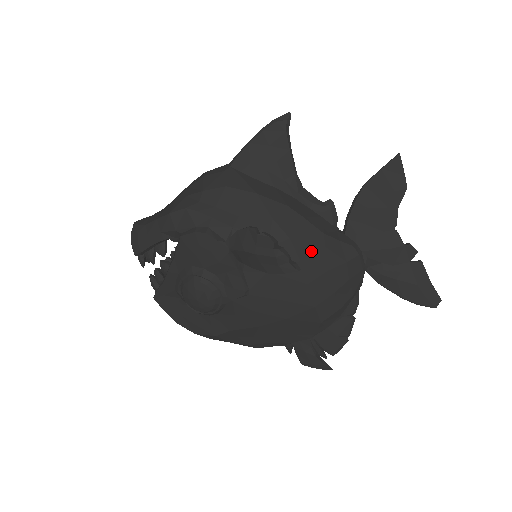
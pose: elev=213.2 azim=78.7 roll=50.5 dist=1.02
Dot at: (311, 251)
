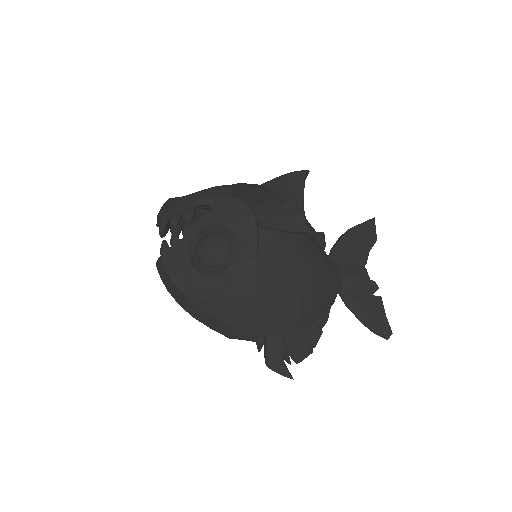
Dot at: (310, 247)
